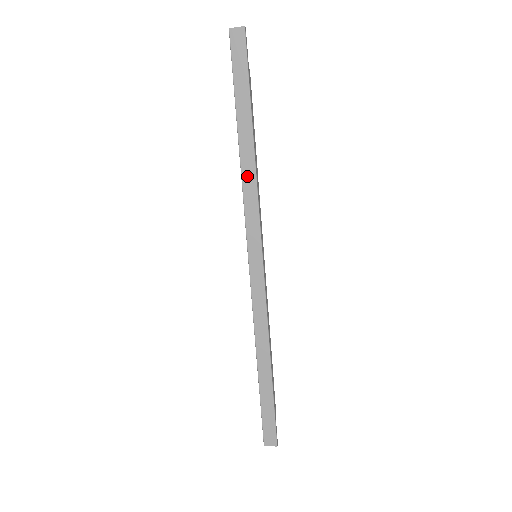
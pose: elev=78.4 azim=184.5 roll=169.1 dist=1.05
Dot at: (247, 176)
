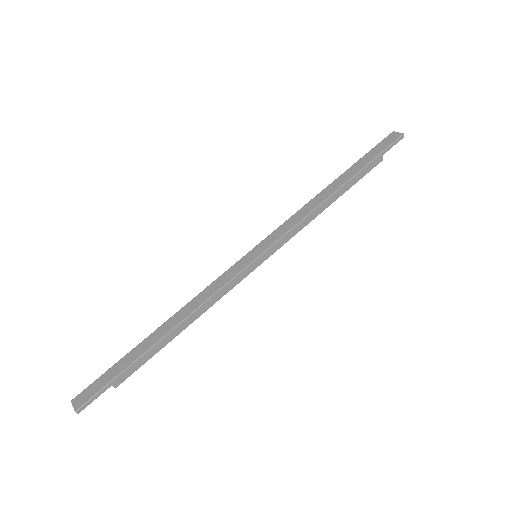
Dot at: (311, 204)
